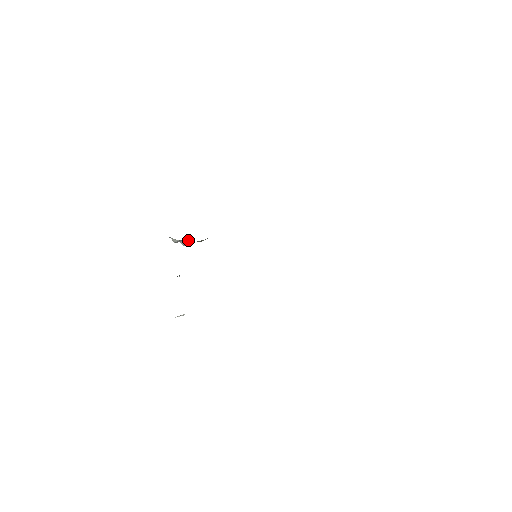
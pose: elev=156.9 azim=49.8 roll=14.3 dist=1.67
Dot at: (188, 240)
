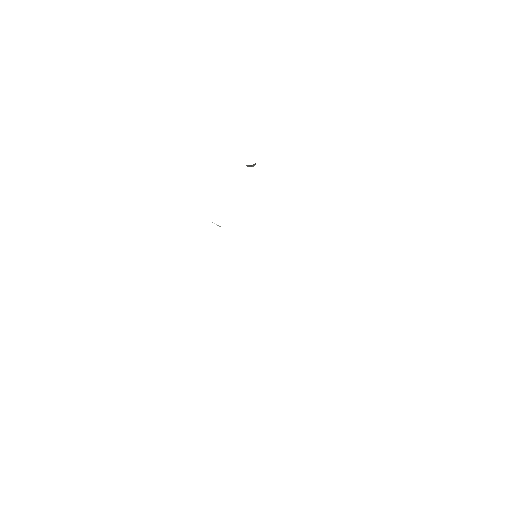
Dot at: (252, 165)
